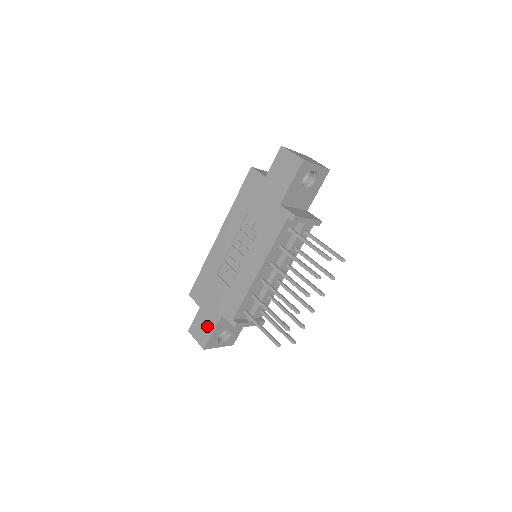
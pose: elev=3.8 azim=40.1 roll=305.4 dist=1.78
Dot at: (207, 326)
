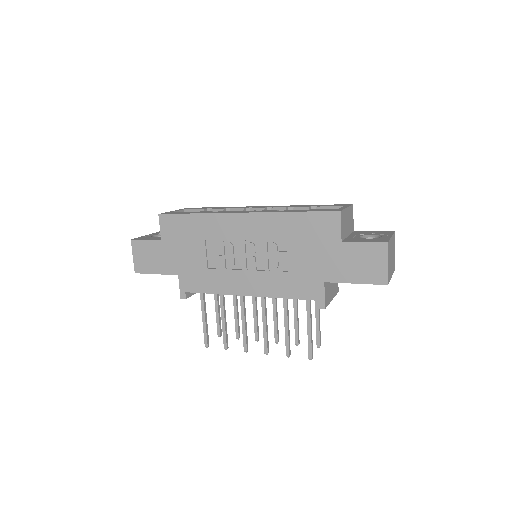
Dot at: (155, 263)
